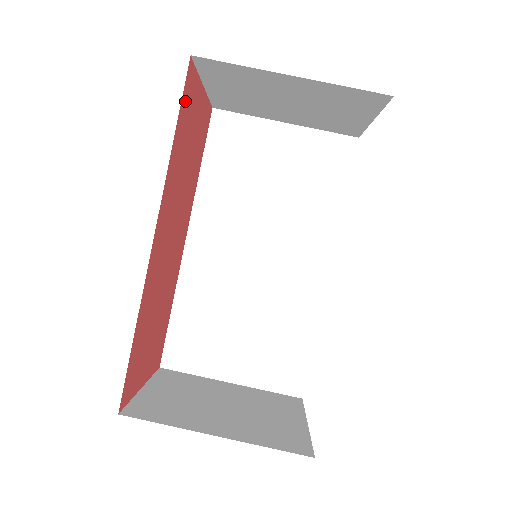
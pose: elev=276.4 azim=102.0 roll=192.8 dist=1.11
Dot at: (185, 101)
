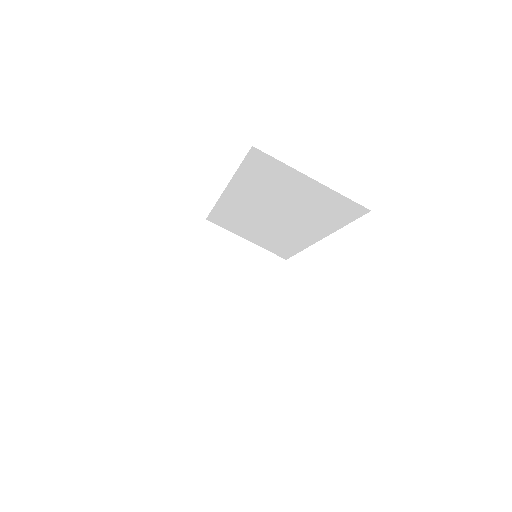
Dot at: occluded
